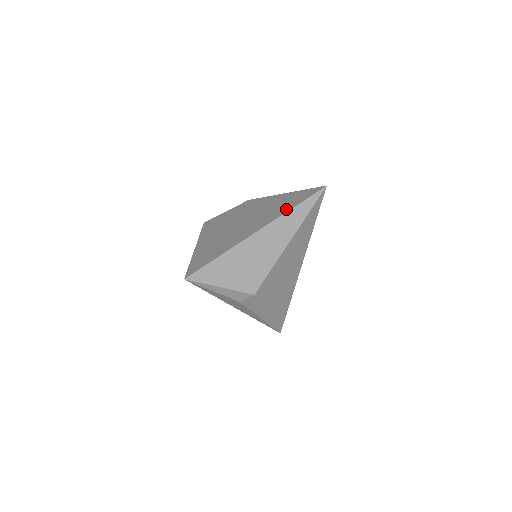
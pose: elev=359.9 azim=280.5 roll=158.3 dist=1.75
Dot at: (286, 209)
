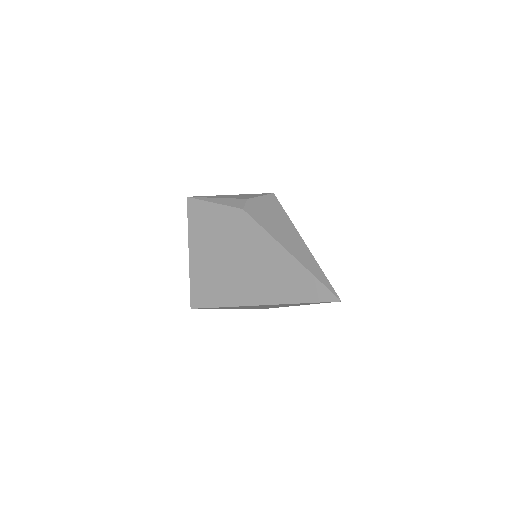
Dot at: (294, 298)
